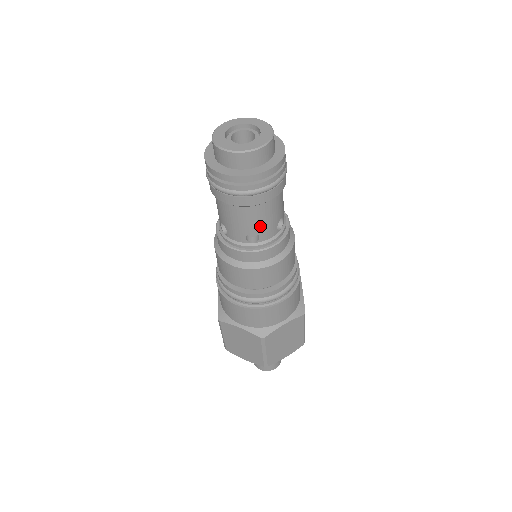
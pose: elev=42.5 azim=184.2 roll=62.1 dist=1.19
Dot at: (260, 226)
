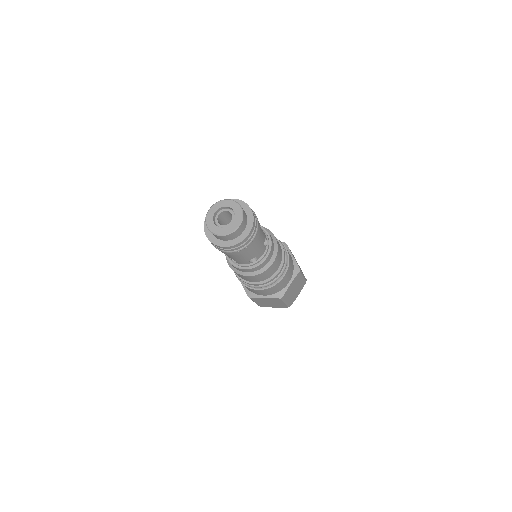
Dot at: (235, 259)
